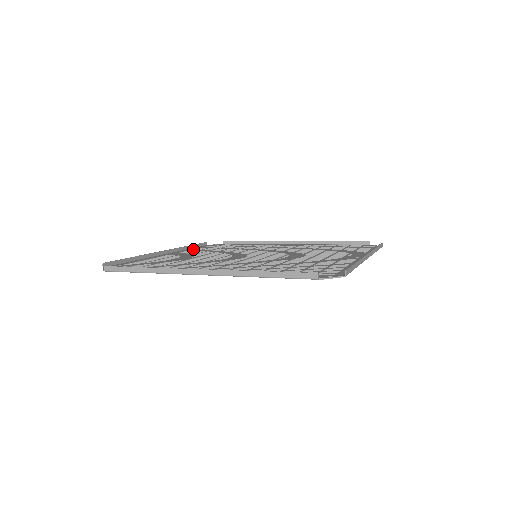
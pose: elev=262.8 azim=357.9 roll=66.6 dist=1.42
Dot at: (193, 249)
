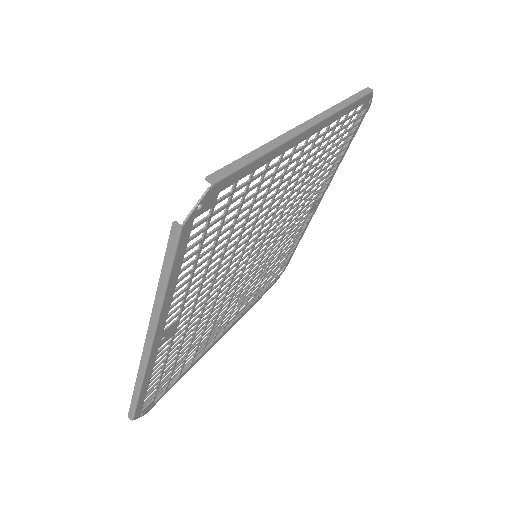
Dot at: (150, 376)
